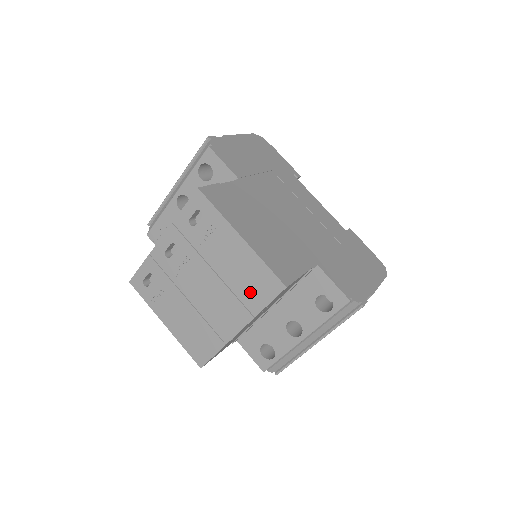
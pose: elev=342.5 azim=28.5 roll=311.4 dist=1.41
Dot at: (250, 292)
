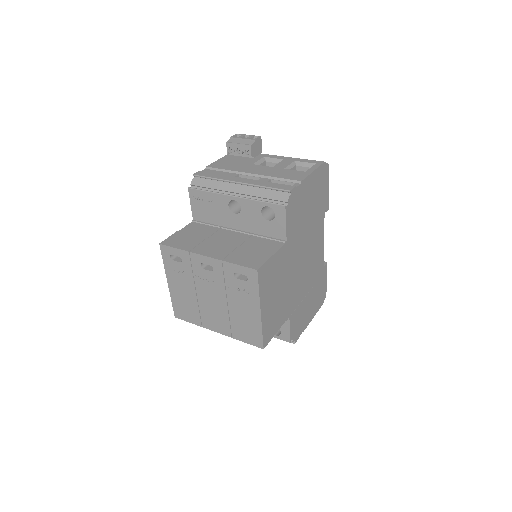
Dot at: (240, 330)
